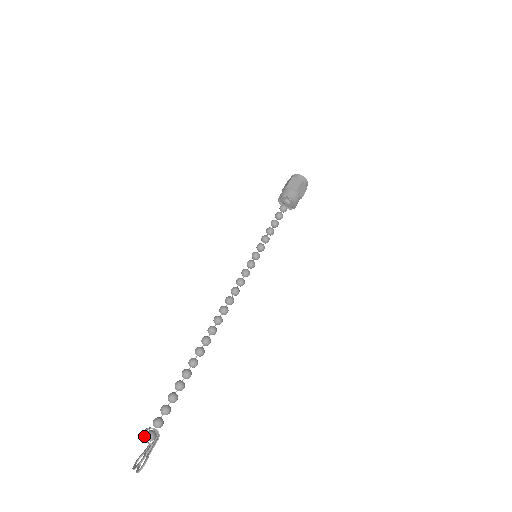
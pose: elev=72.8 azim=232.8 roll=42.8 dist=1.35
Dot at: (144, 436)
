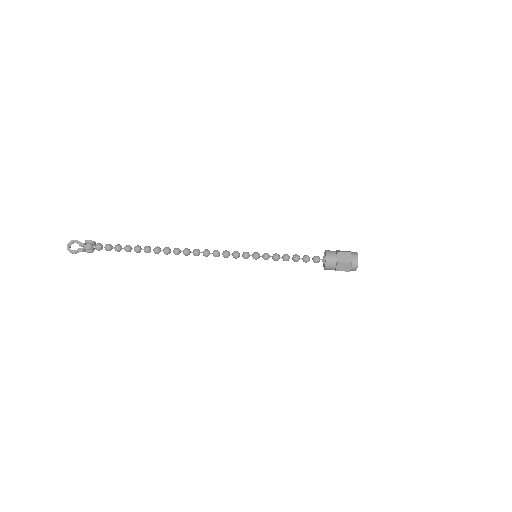
Dot at: (84, 249)
